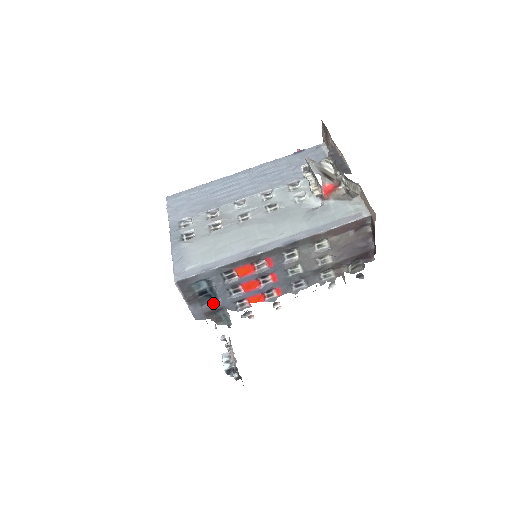
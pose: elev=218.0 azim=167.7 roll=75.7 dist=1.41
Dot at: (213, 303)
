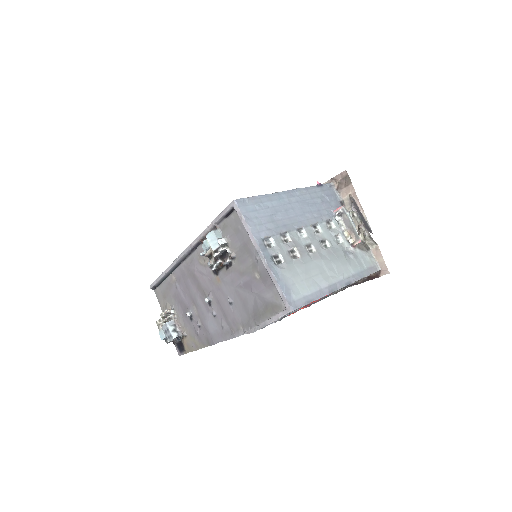
Dot at: occluded
